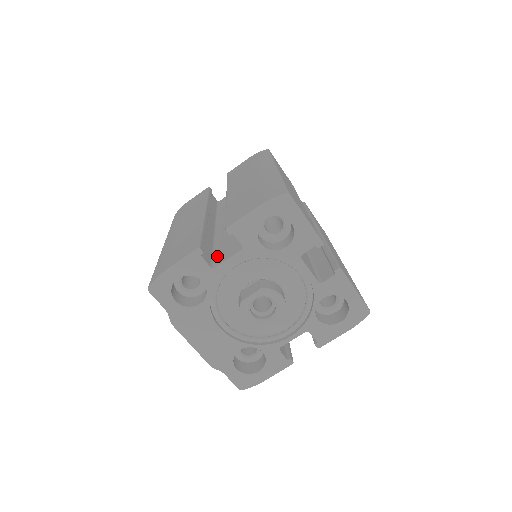
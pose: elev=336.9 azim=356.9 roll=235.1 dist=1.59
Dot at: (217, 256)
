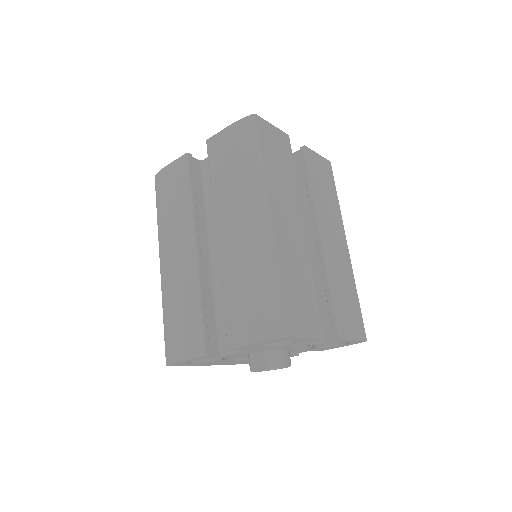
Dot at: (222, 332)
